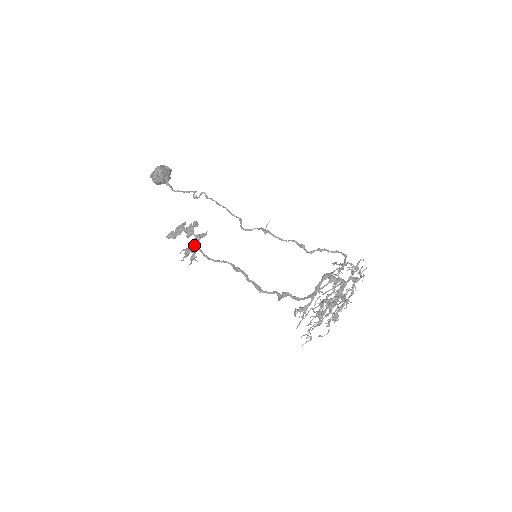
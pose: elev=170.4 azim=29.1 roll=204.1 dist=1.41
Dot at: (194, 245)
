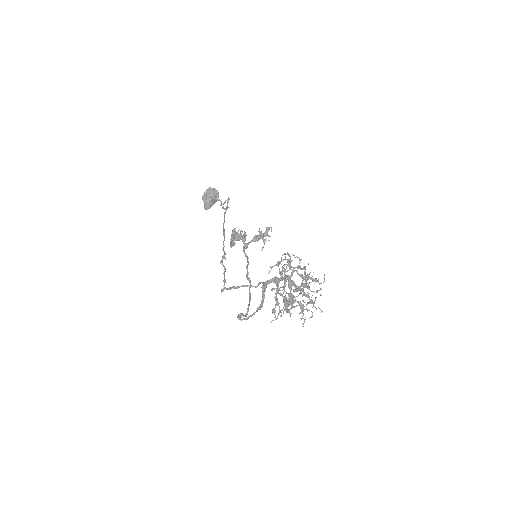
Dot at: (243, 246)
